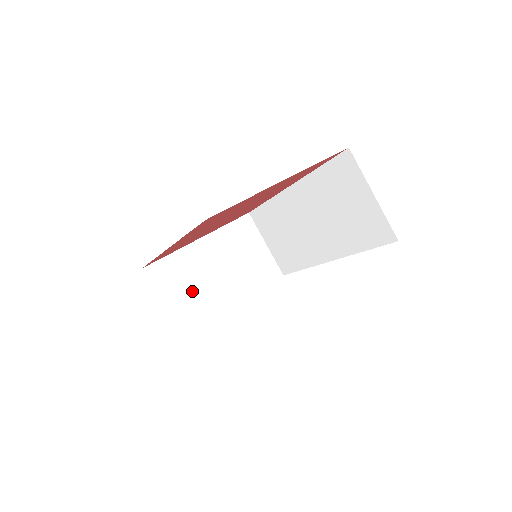
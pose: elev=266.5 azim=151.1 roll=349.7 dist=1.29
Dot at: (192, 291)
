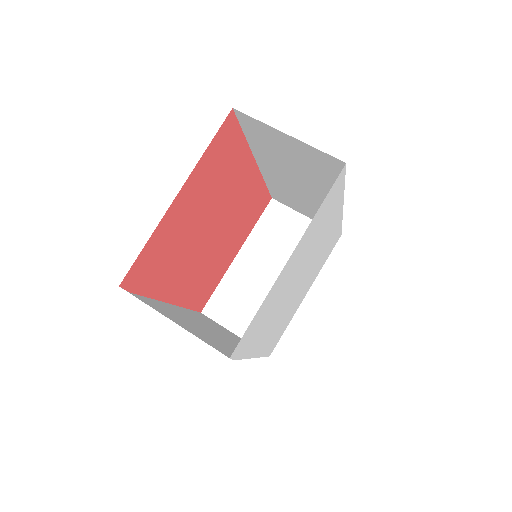
Dot at: (255, 306)
